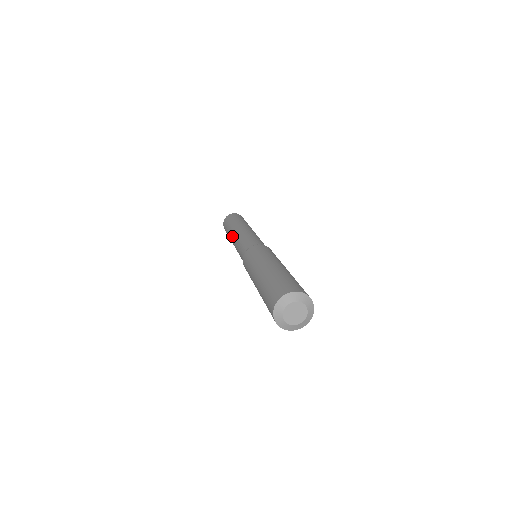
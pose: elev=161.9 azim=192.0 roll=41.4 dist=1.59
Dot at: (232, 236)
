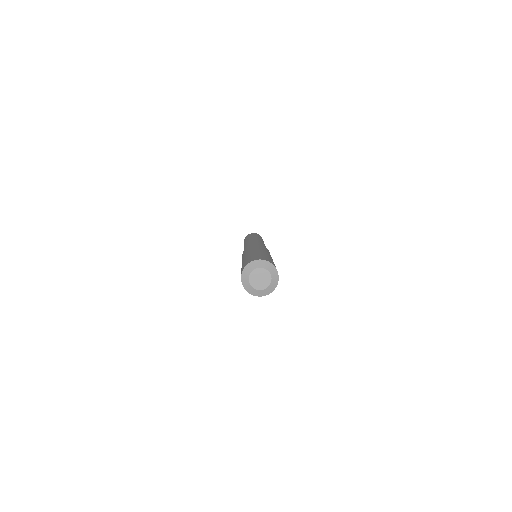
Dot at: (249, 239)
